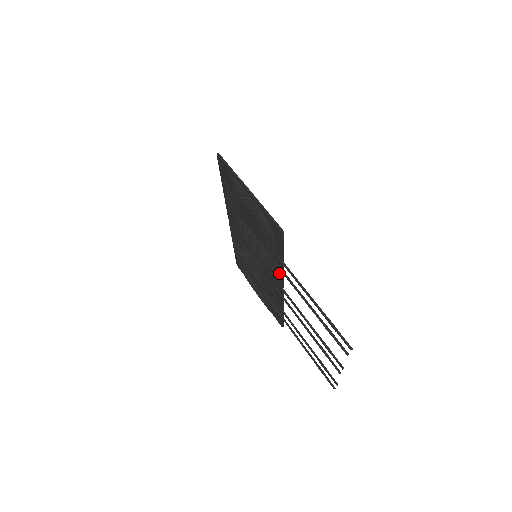
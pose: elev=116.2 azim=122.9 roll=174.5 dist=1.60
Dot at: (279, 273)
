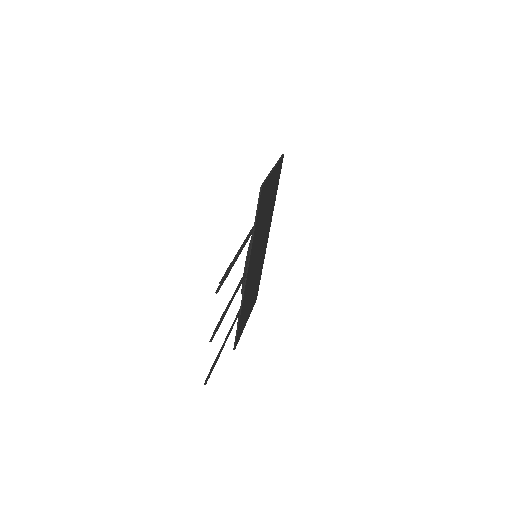
Dot at: occluded
